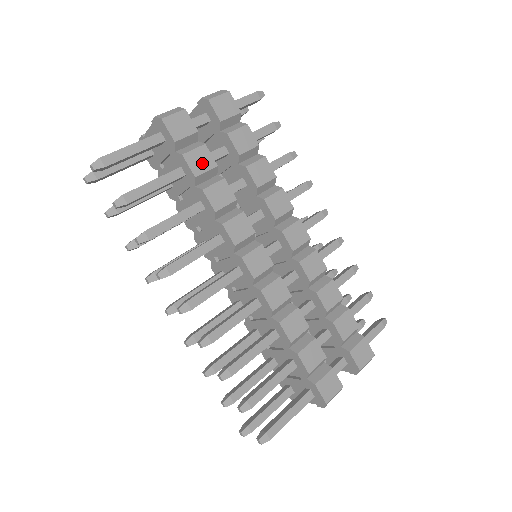
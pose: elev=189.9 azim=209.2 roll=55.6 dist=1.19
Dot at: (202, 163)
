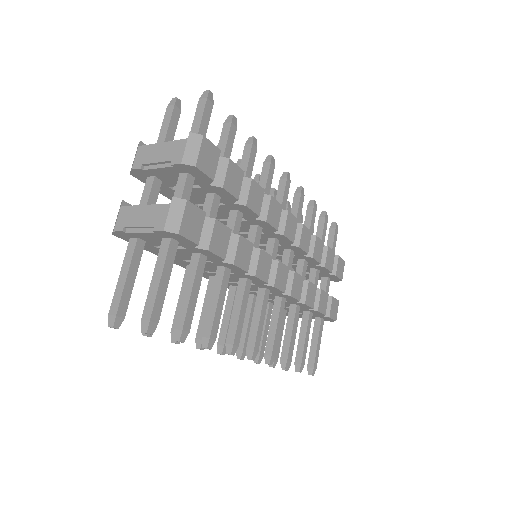
Dot at: (222, 241)
